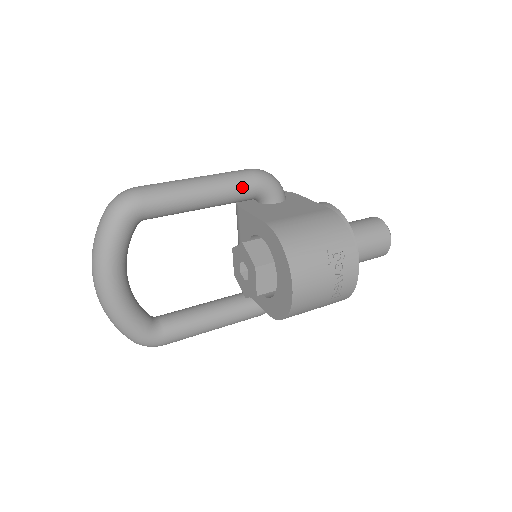
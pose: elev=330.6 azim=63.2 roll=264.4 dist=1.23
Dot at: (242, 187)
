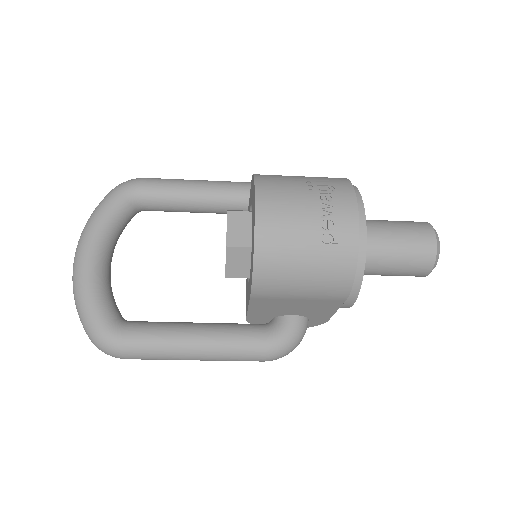
Dot at: (247, 187)
